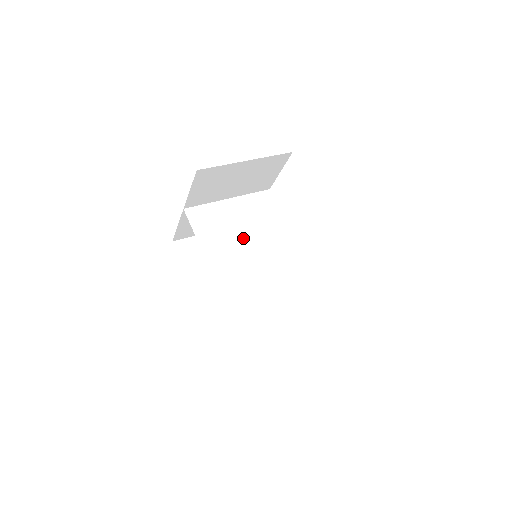
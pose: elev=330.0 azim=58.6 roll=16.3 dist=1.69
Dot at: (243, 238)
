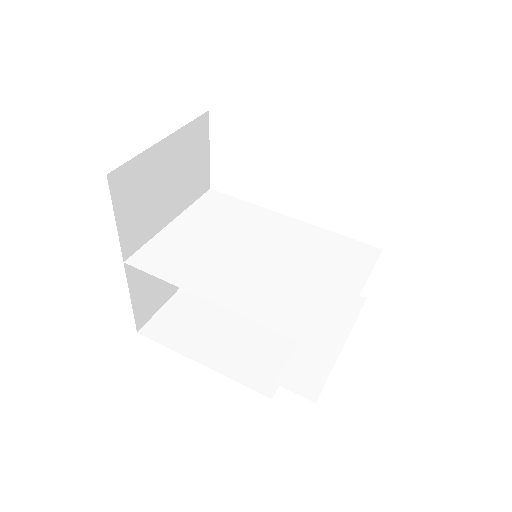
Dot at: (224, 248)
